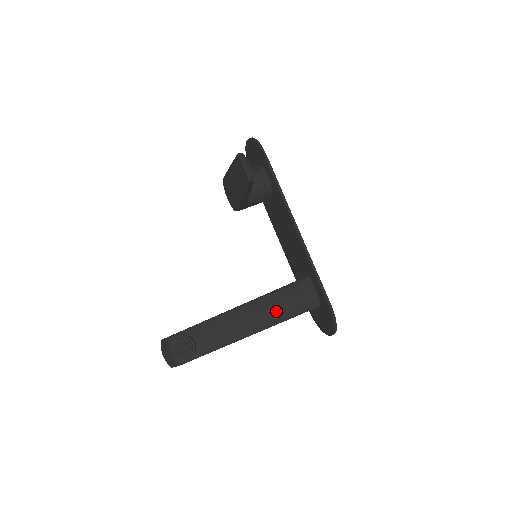
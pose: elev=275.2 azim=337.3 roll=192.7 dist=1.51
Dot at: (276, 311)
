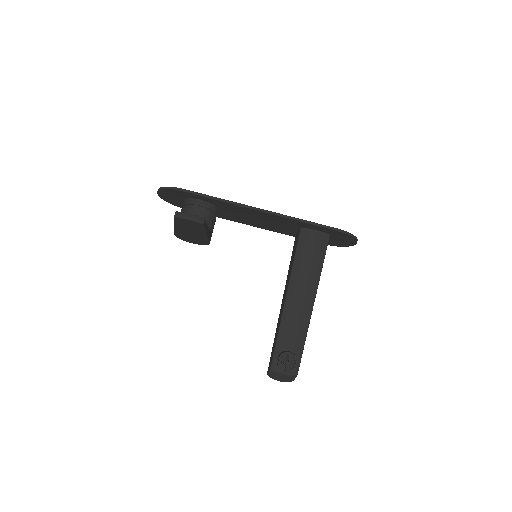
Dot at: (310, 273)
